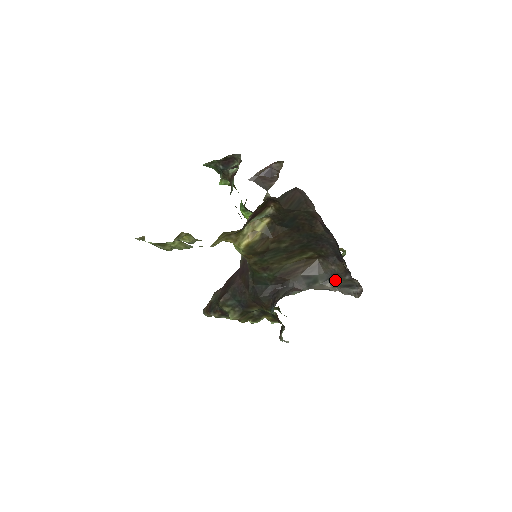
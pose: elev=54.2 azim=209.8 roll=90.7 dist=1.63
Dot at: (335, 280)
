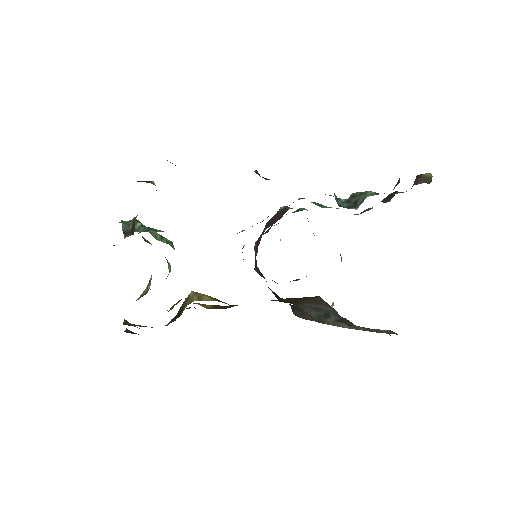
Dot at: (350, 325)
